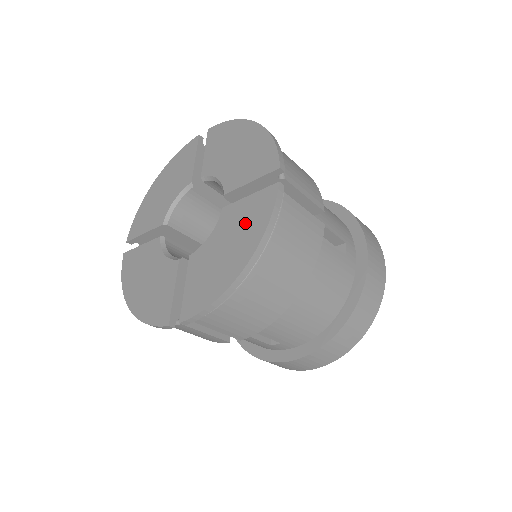
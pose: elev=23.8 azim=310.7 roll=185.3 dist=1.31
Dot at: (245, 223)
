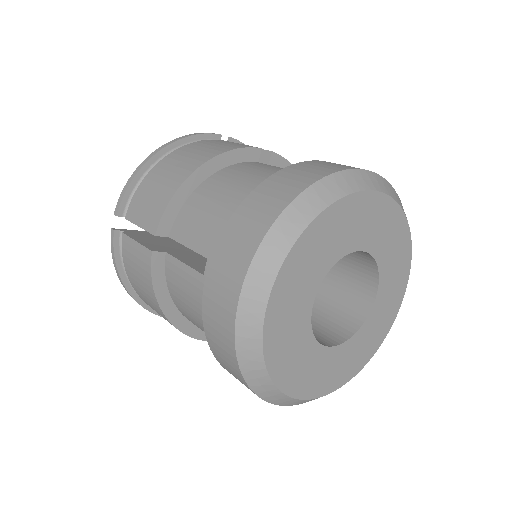
Dot at: occluded
